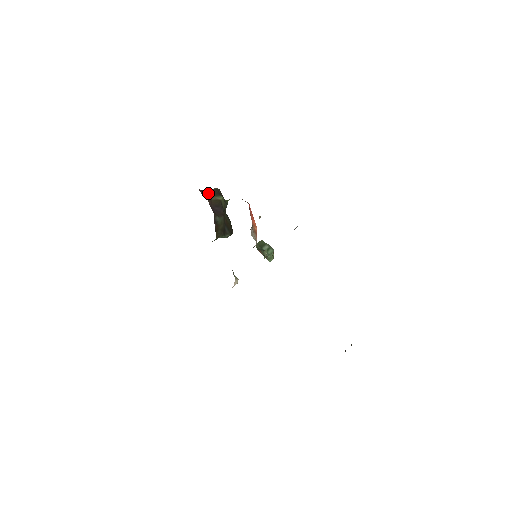
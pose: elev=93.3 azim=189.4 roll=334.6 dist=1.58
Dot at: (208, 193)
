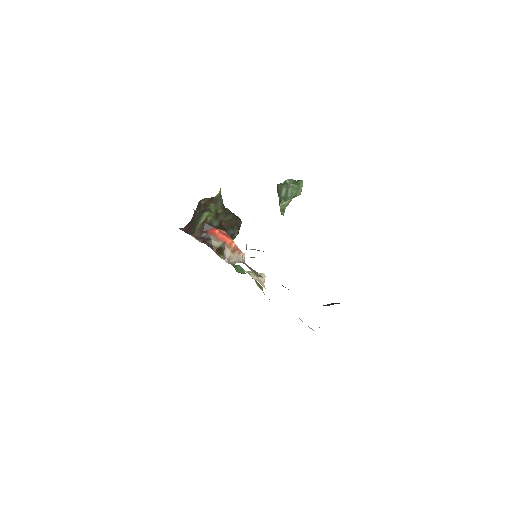
Dot at: (193, 221)
